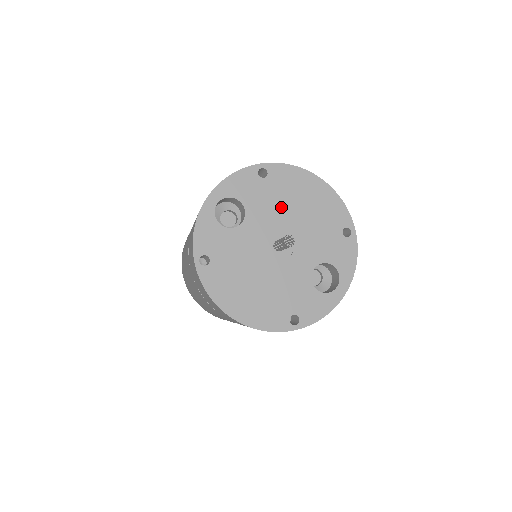
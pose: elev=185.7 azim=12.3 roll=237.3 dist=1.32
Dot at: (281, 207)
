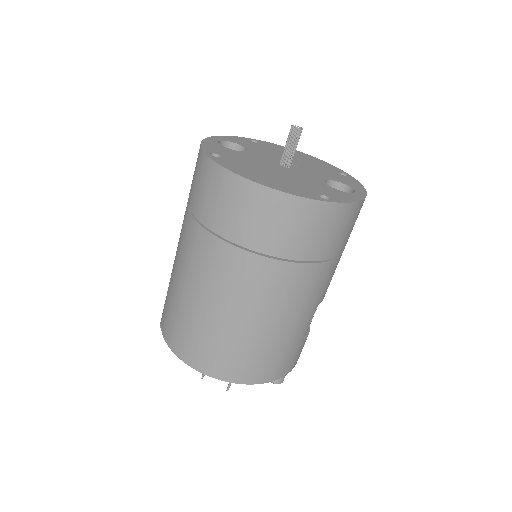
Dot at: (277, 154)
